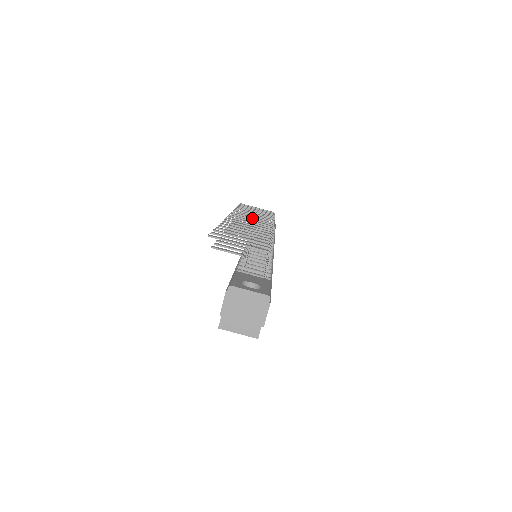
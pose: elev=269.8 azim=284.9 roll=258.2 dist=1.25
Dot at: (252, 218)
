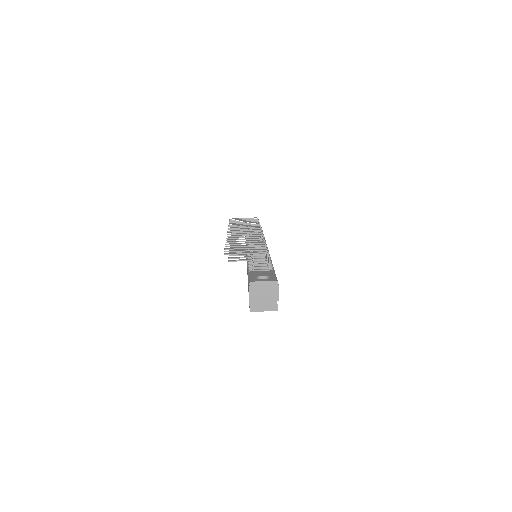
Dot at: (244, 229)
